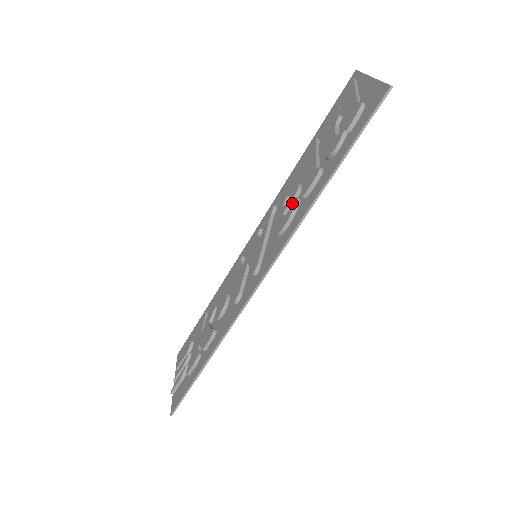
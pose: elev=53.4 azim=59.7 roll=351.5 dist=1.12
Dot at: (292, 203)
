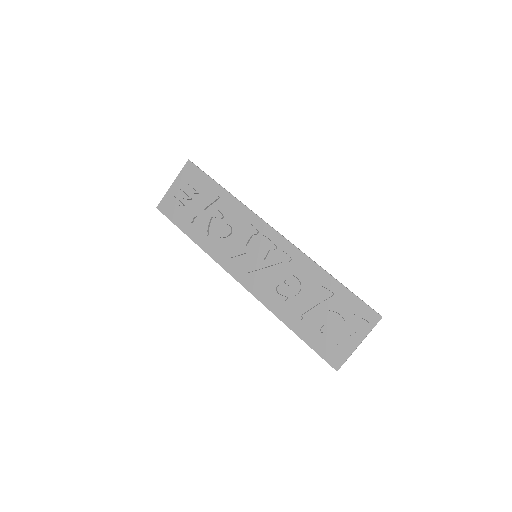
Dot at: (283, 296)
